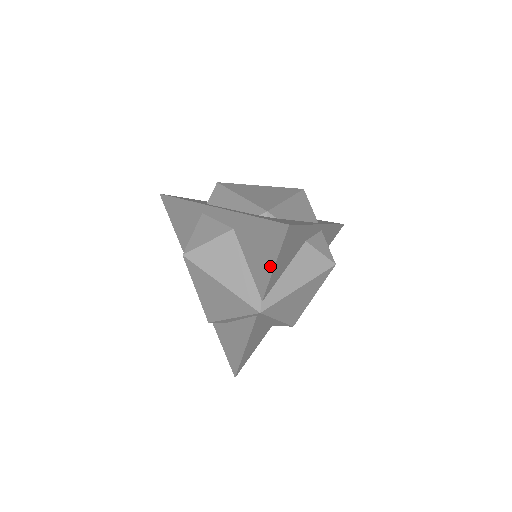
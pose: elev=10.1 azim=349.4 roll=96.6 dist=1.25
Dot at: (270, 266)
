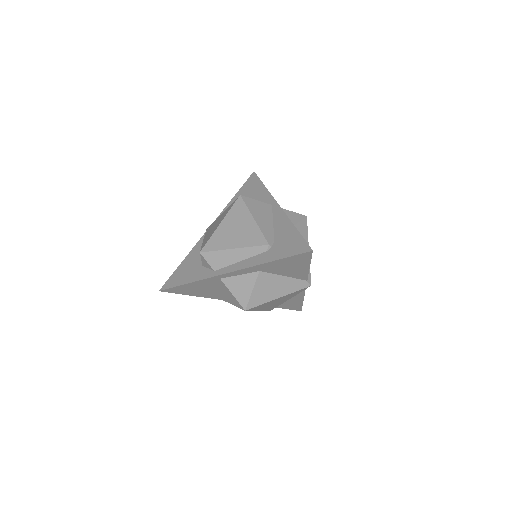
Dot at: (306, 268)
